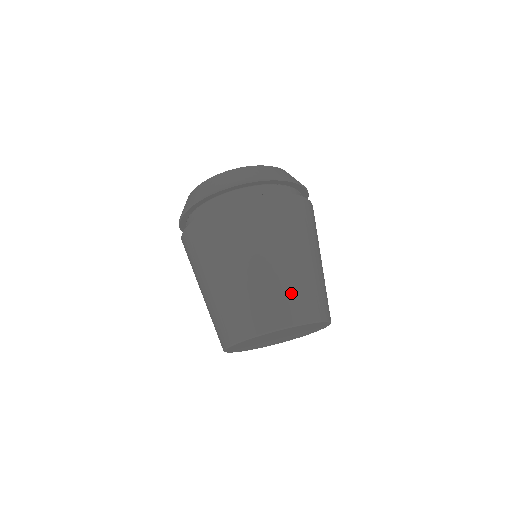
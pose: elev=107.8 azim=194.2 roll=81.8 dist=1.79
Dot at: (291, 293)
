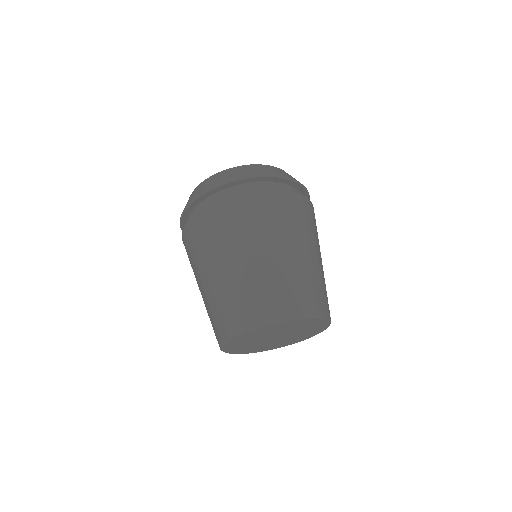
Dot at: (305, 285)
